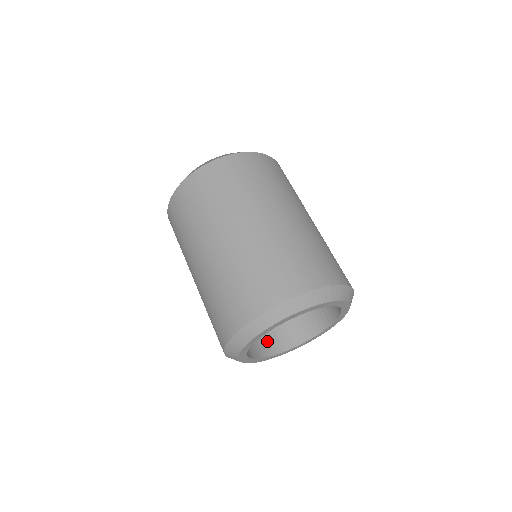
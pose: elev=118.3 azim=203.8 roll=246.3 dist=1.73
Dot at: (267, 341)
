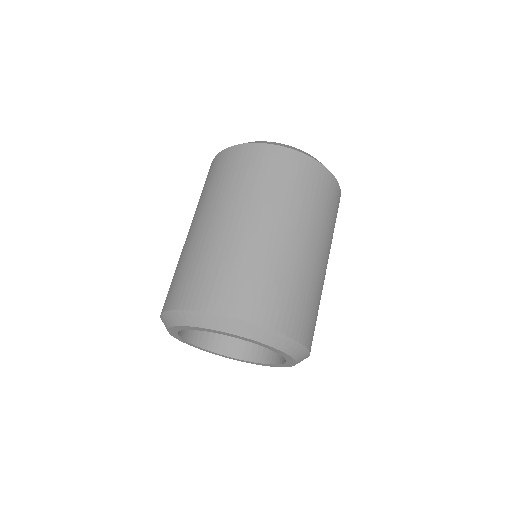
Dot at: occluded
